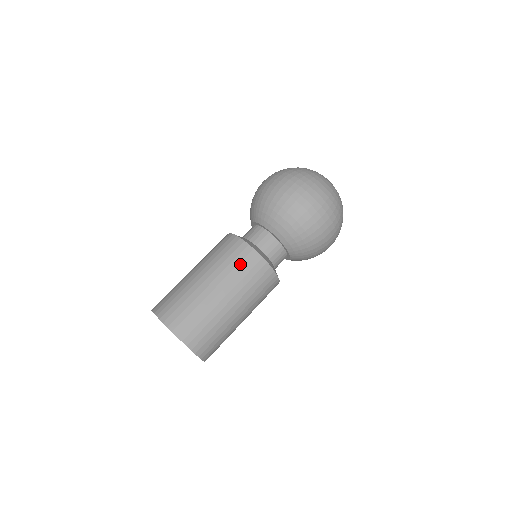
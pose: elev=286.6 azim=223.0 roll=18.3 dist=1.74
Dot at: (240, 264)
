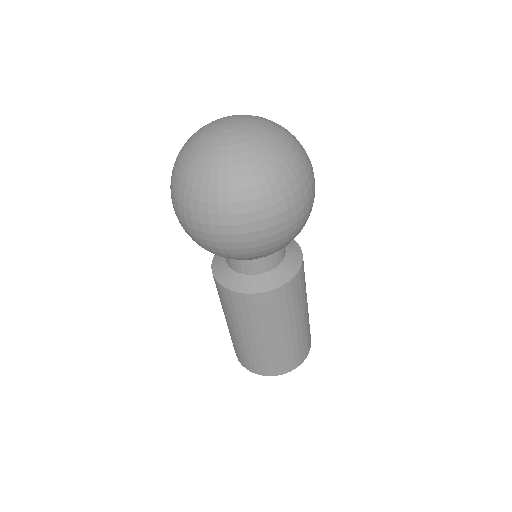
Dot at: (258, 312)
